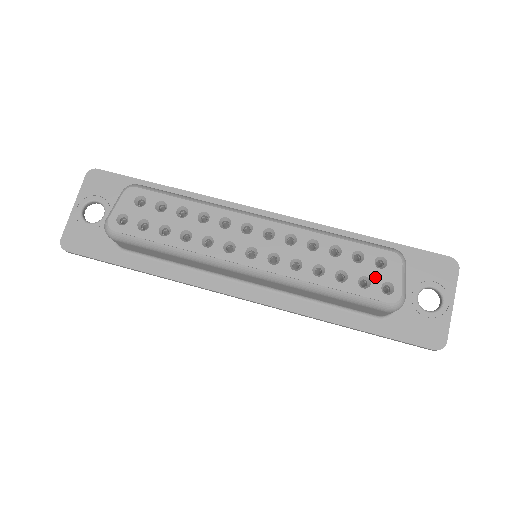
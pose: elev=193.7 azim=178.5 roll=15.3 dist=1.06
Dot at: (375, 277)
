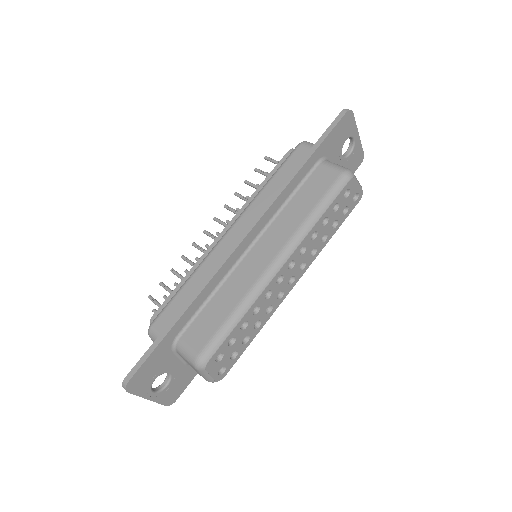
Dot at: (348, 202)
